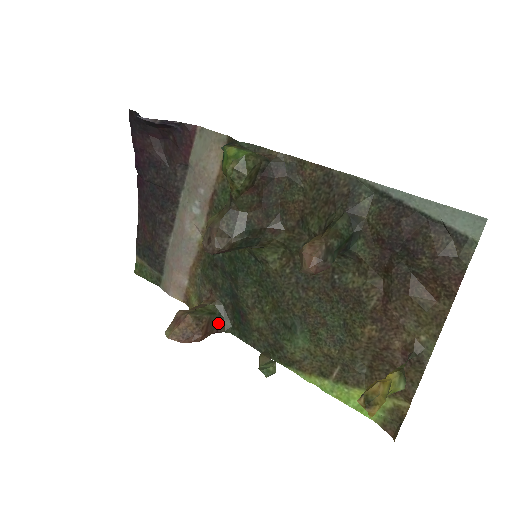
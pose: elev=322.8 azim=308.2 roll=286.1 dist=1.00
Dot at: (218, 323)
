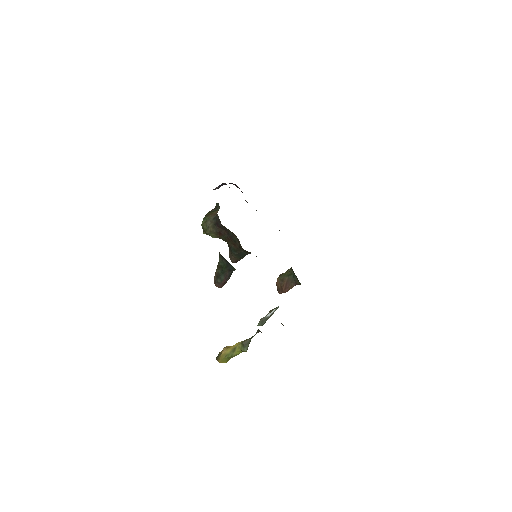
Dot at: (294, 280)
